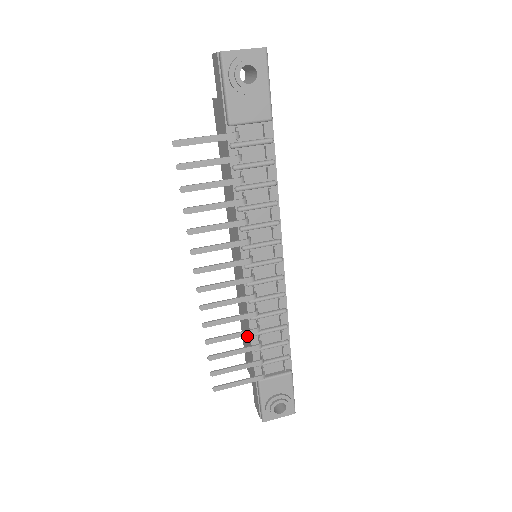
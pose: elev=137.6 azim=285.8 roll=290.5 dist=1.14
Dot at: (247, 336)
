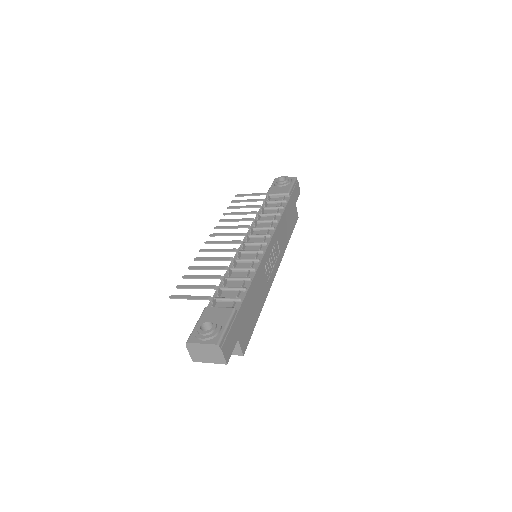
Dot at: occluded
